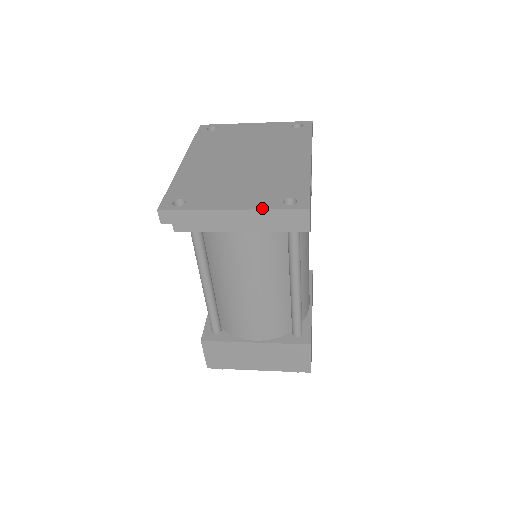
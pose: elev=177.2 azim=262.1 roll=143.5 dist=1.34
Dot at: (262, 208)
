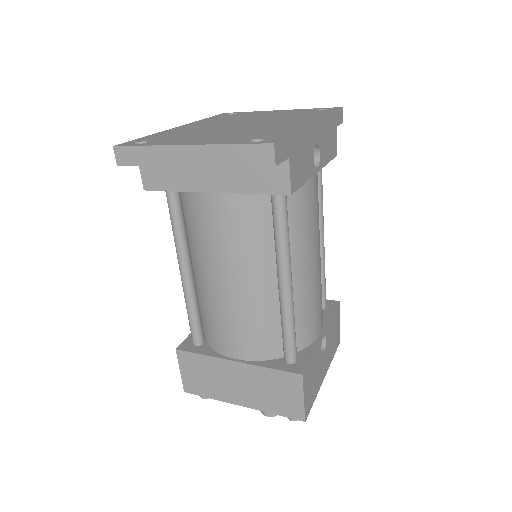
Dot at: (220, 143)
